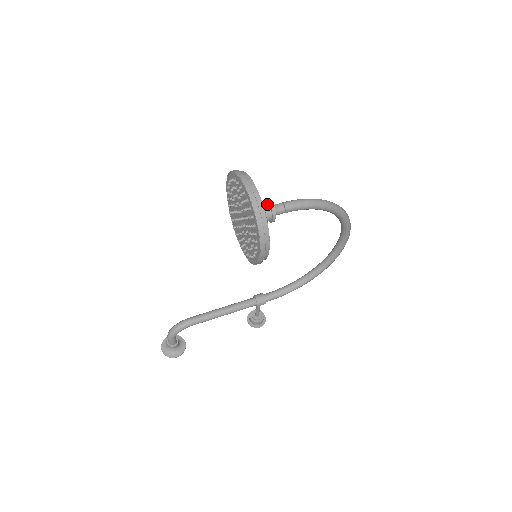
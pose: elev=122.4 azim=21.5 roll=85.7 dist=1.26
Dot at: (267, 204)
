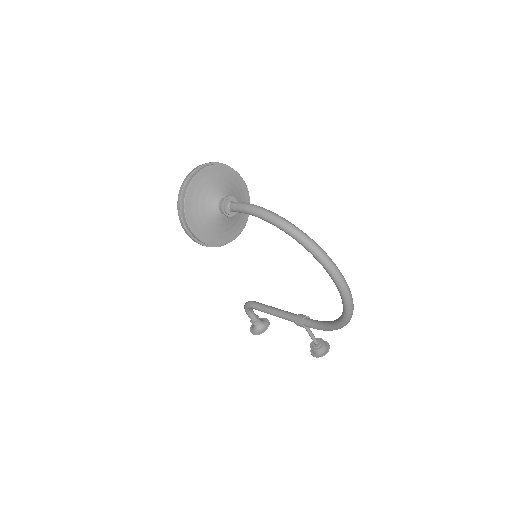
Dot at: (226, 198)
